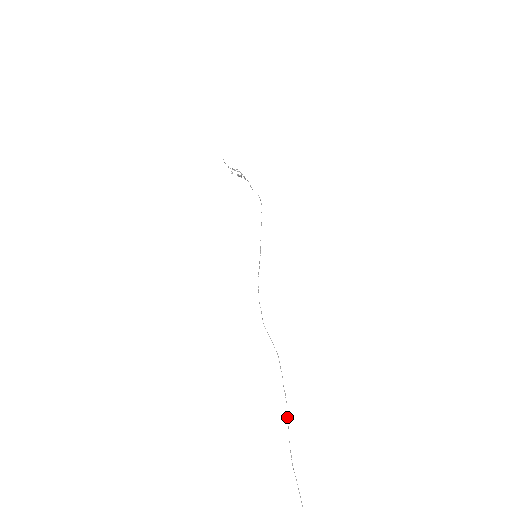
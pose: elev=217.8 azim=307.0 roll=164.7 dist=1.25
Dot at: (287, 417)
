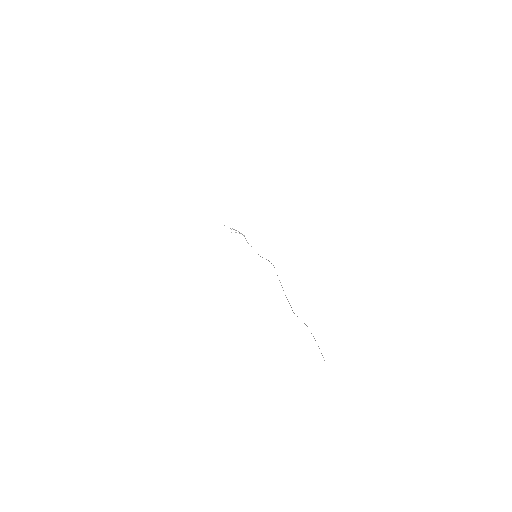
Dot at: occluded
